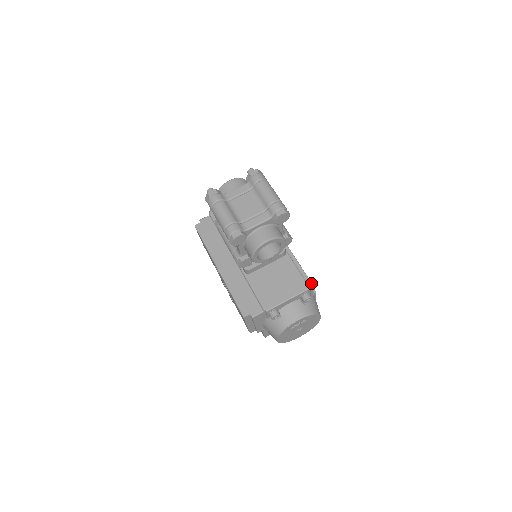
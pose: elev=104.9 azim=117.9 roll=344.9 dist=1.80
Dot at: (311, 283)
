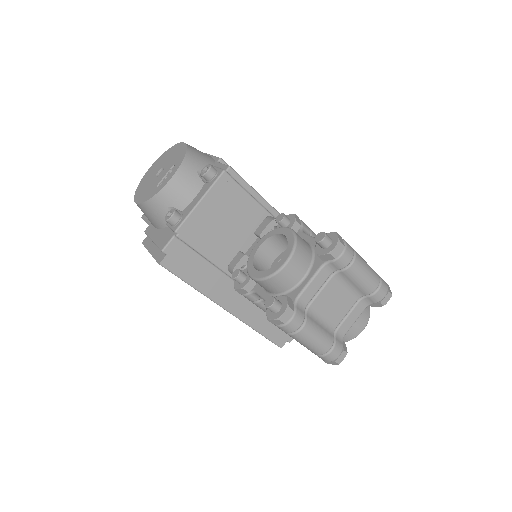
Dot at: occluded
